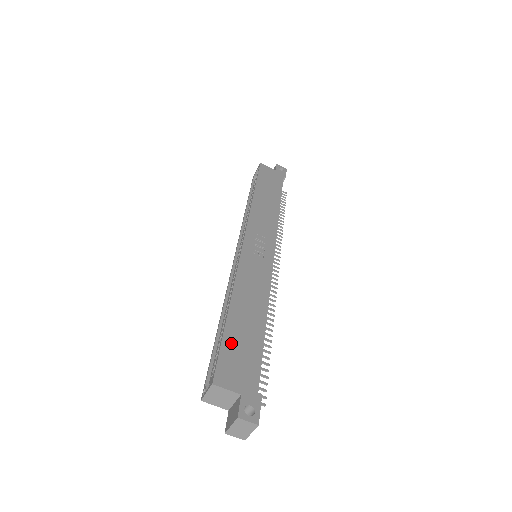
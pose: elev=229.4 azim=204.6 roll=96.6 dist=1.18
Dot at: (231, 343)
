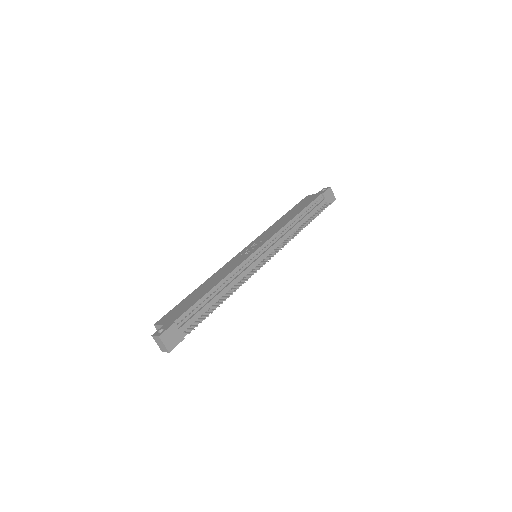
Dot at: (181, 304)
